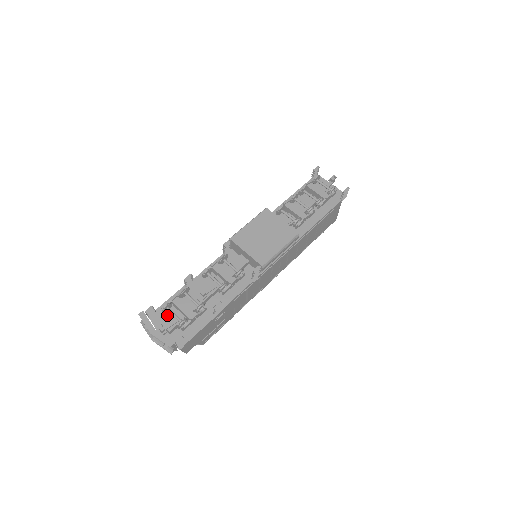
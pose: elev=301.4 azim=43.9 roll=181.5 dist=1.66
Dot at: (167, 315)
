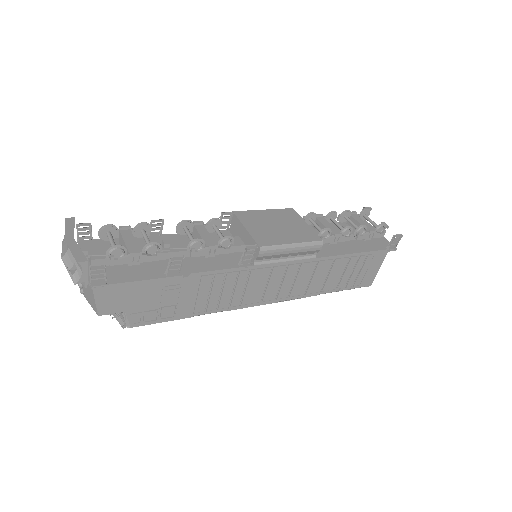
Dot at: occluded
